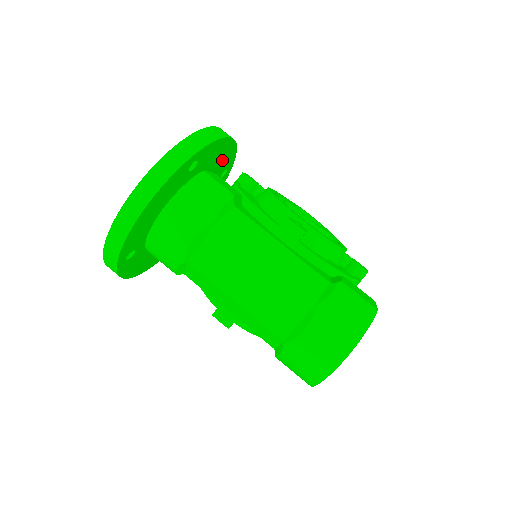
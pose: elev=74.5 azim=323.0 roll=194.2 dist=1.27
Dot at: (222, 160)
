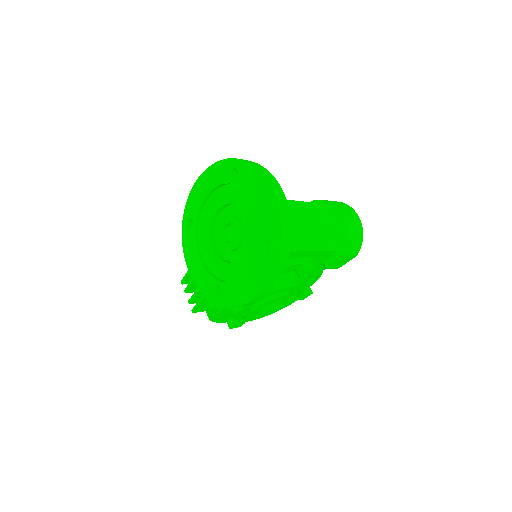
Dot at: occluded
